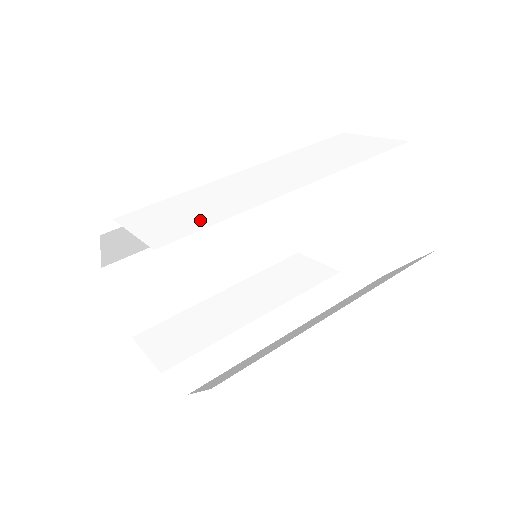
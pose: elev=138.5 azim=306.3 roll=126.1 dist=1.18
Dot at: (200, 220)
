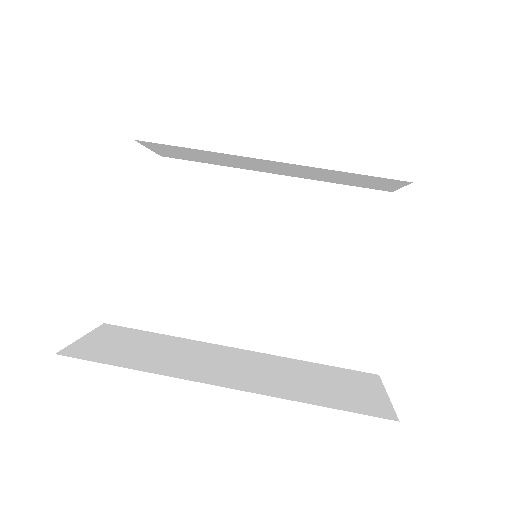
Dot at: (109, 222)
